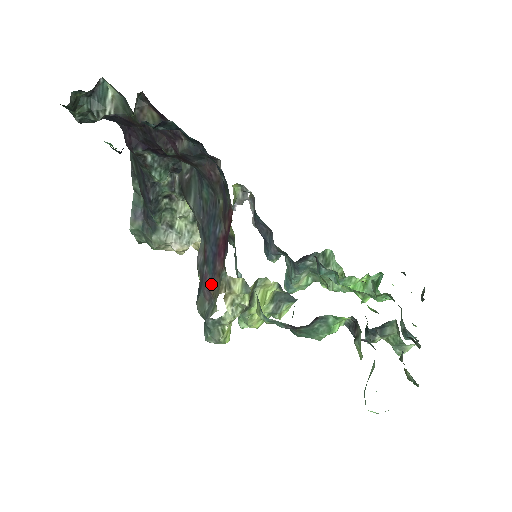
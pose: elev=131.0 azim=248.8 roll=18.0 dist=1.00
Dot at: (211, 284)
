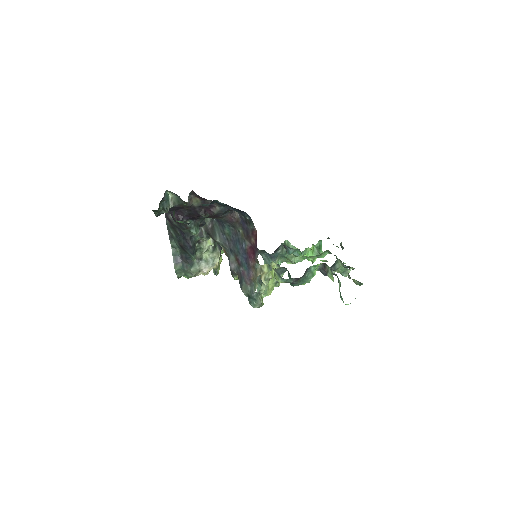
Dot at: (249, 274)
